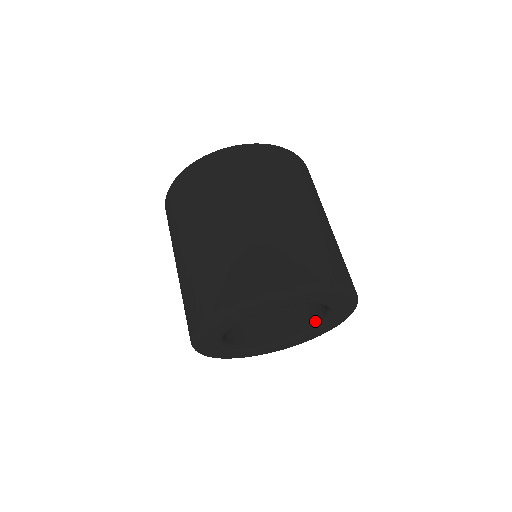
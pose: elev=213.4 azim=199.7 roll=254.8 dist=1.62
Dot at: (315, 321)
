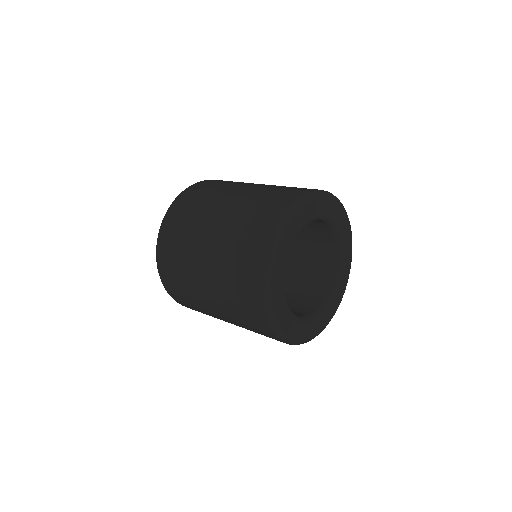
Dot at: (332, 277)
